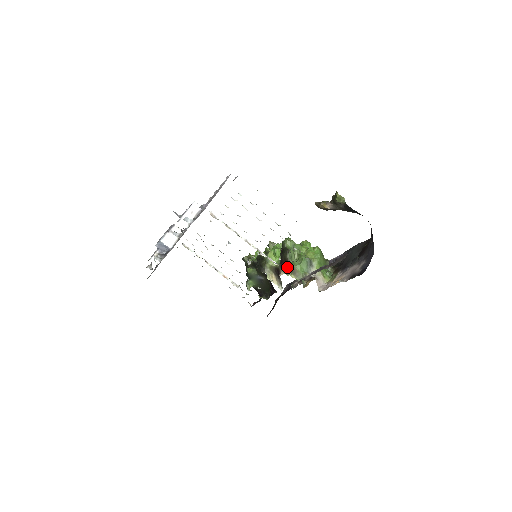
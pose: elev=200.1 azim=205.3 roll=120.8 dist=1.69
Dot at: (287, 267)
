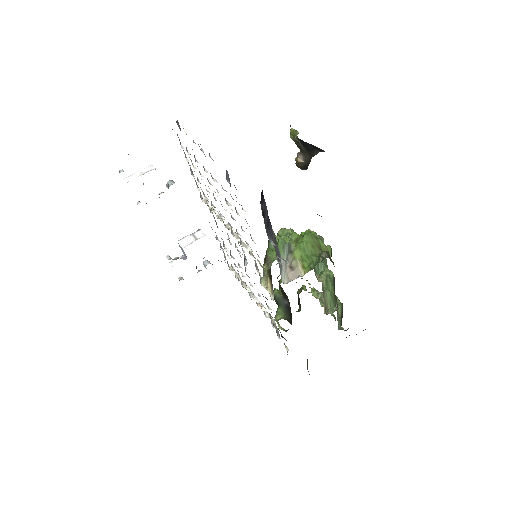
Dot at: occluded
